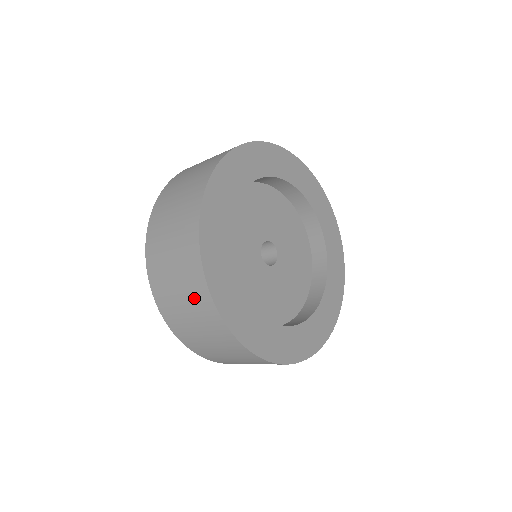
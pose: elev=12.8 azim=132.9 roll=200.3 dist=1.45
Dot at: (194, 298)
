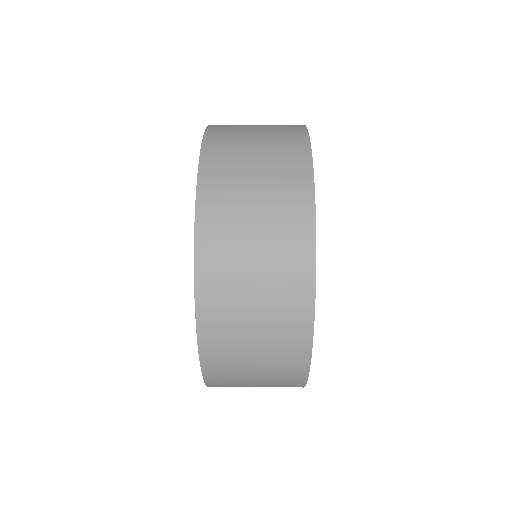
Dot at: occluded
